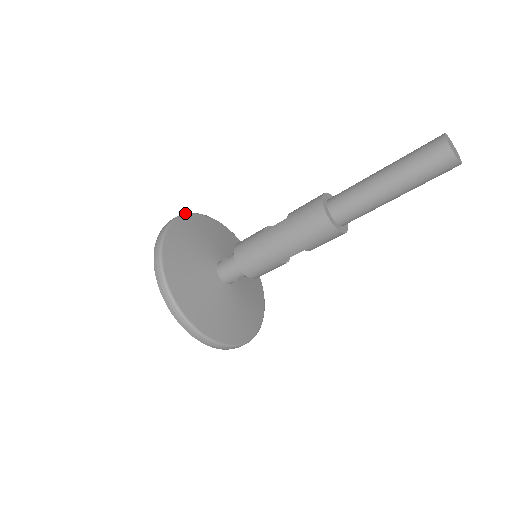
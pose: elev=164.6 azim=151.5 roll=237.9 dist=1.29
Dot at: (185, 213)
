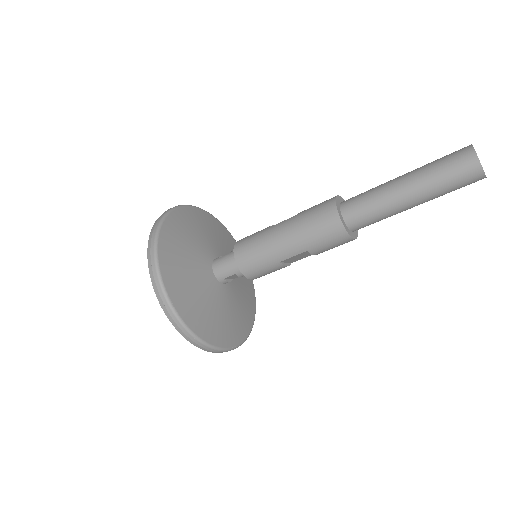
Dot at: (195, 206)
